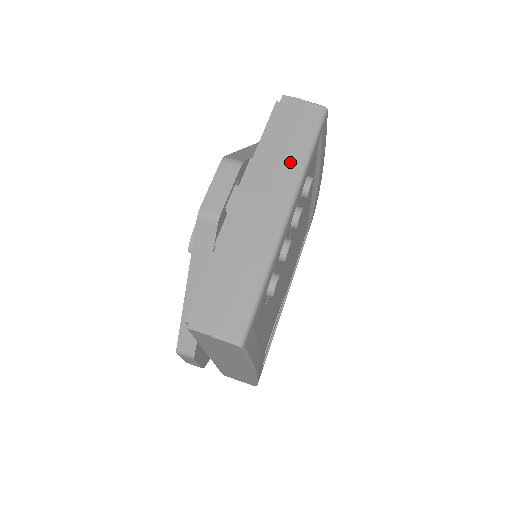
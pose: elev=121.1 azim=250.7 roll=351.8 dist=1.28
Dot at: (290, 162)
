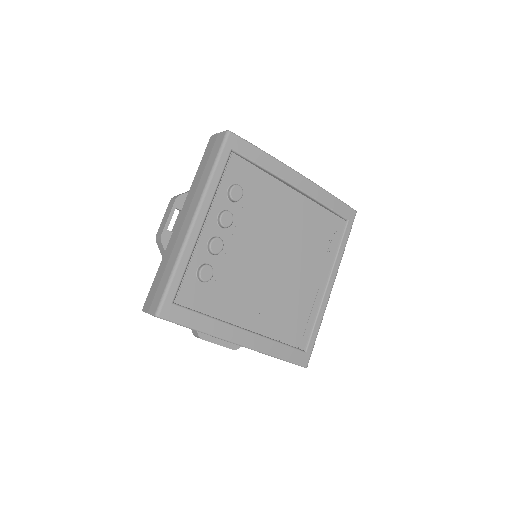
Dot at: (201, 183)
